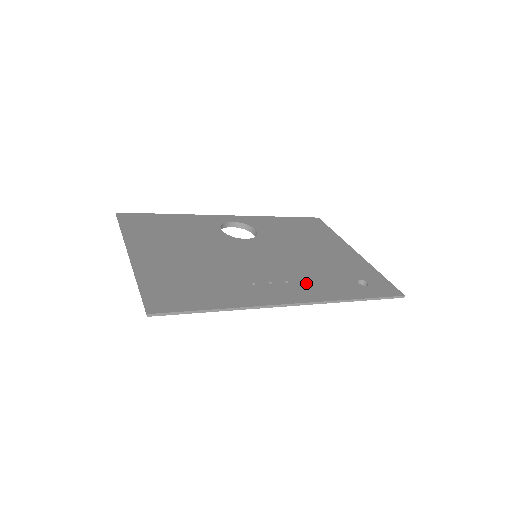
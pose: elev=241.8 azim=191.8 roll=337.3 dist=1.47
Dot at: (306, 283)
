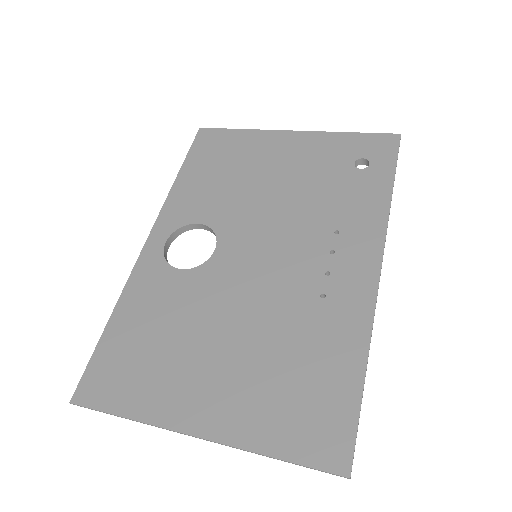
Dot at: (343, 230)
